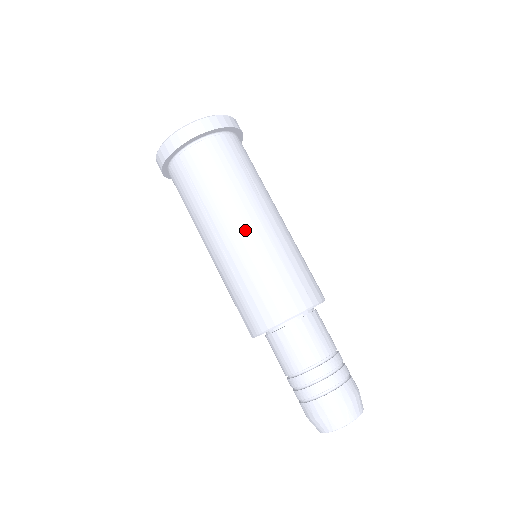
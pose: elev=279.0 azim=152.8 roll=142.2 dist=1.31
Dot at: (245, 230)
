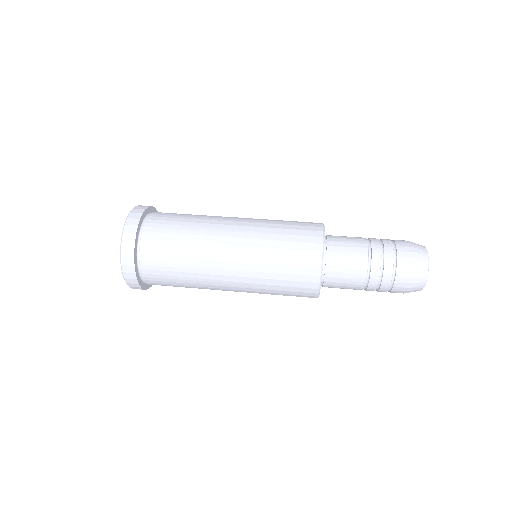
Dot at: (237, 222)
